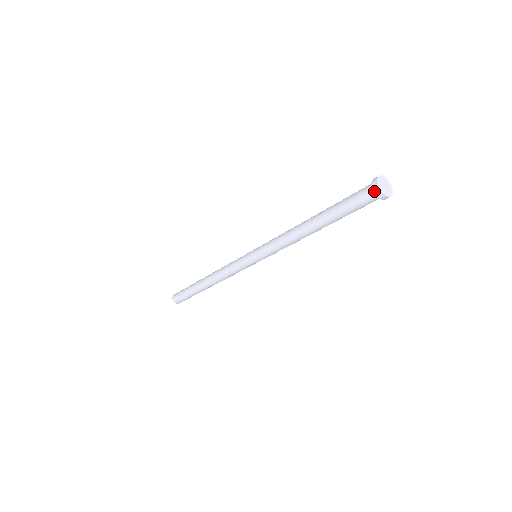
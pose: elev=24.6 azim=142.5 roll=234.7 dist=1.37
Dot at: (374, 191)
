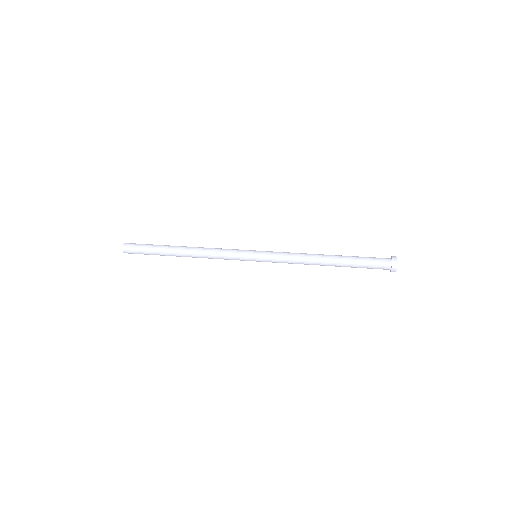
Dot at: occluded
